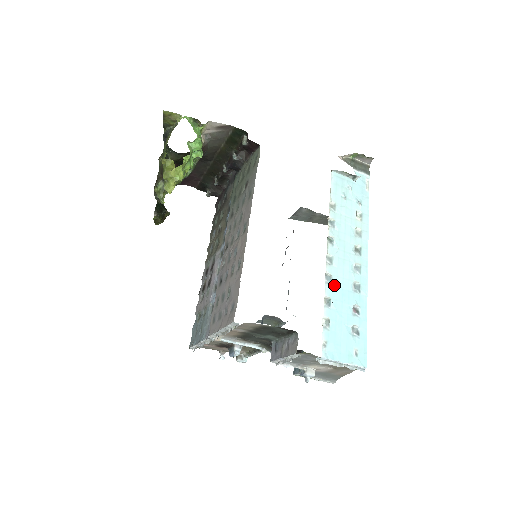
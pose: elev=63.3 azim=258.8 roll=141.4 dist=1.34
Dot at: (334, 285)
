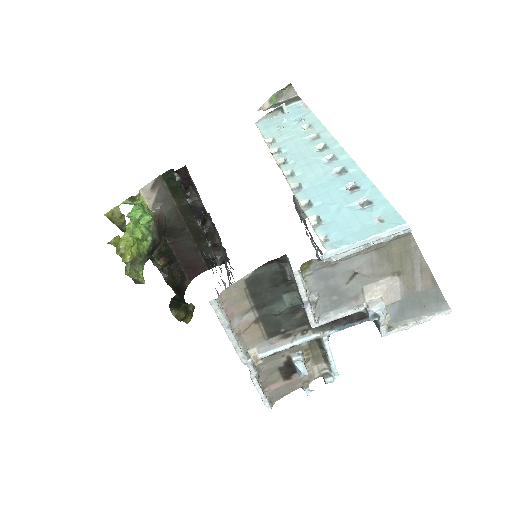
Dot at: (307, 188)
